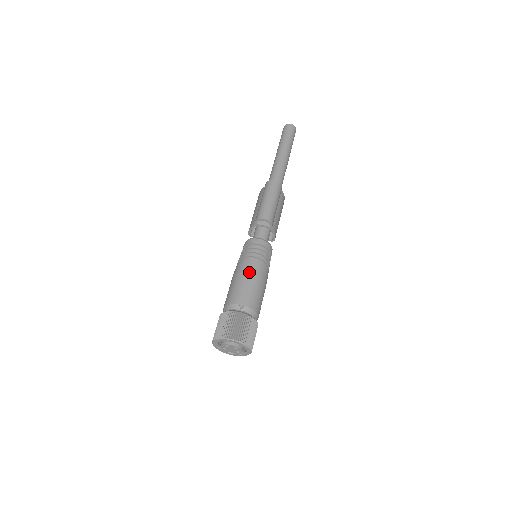
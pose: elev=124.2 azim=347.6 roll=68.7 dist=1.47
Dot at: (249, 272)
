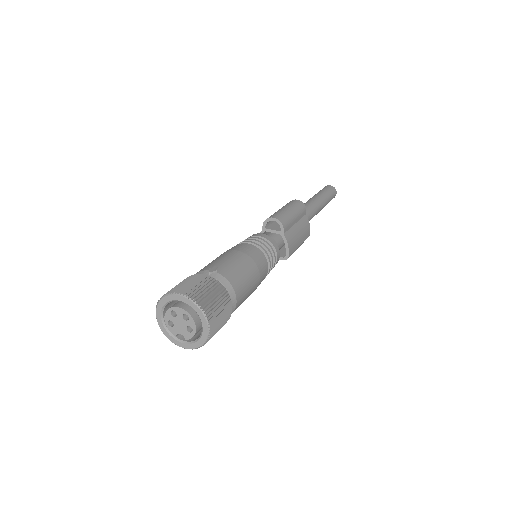
Dot at: (236, 250)
